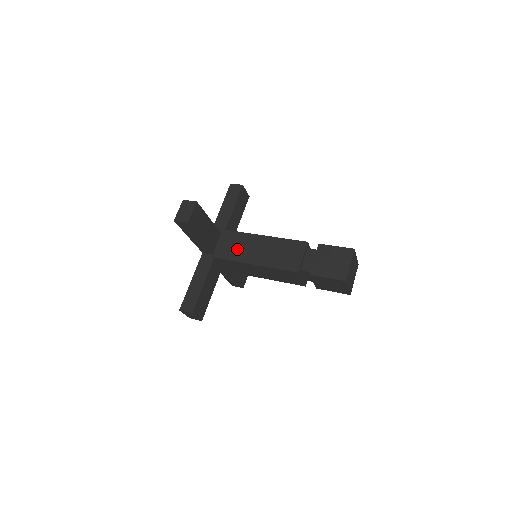
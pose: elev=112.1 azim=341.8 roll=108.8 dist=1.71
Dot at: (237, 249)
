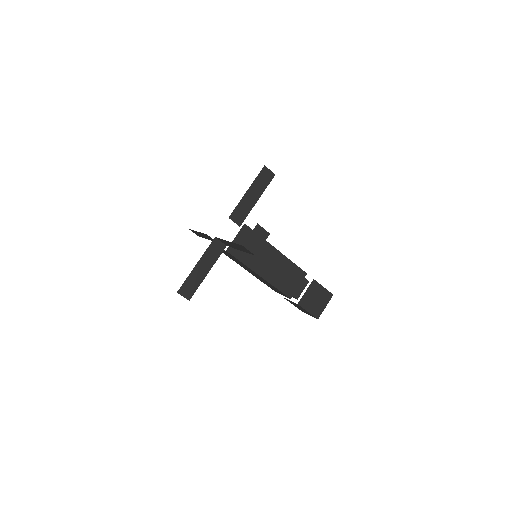
Dot at: occluded
